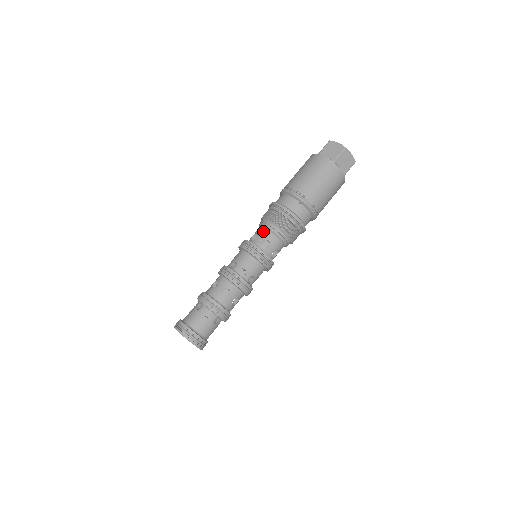
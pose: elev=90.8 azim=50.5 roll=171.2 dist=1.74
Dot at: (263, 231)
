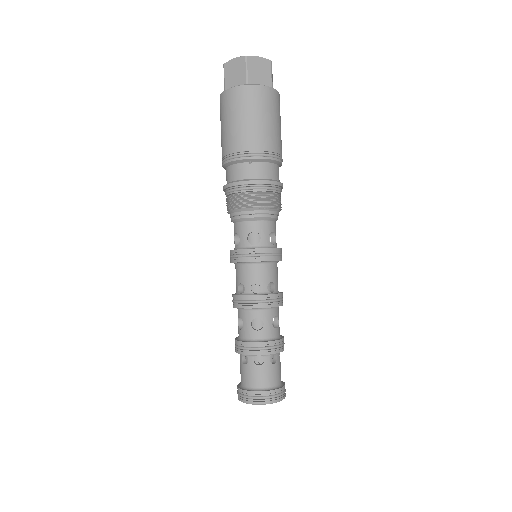
Dot at: (239, 226)
